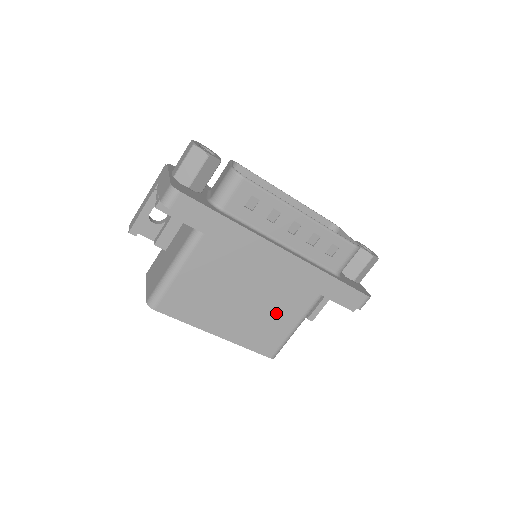
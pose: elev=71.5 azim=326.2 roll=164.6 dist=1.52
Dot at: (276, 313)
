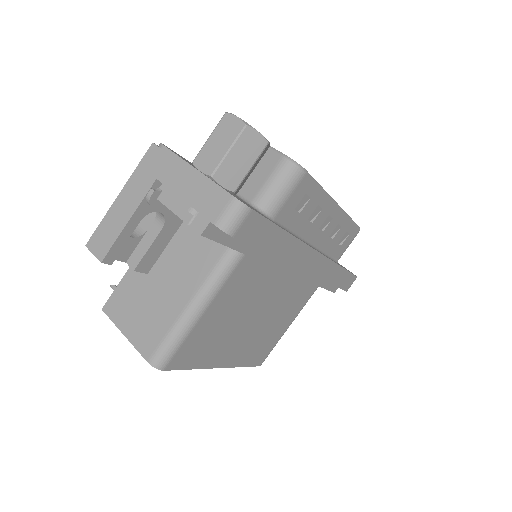
Dot at: (279, 319)
